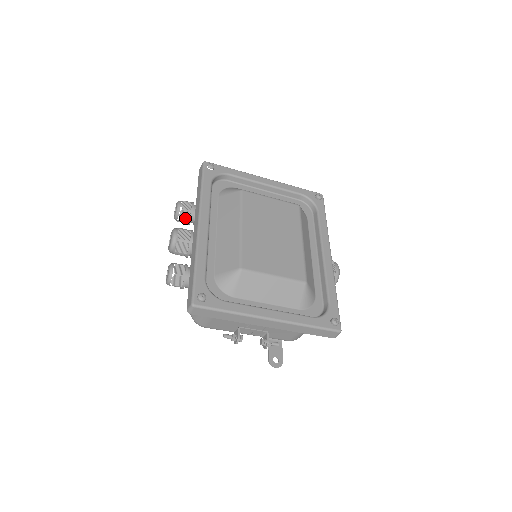
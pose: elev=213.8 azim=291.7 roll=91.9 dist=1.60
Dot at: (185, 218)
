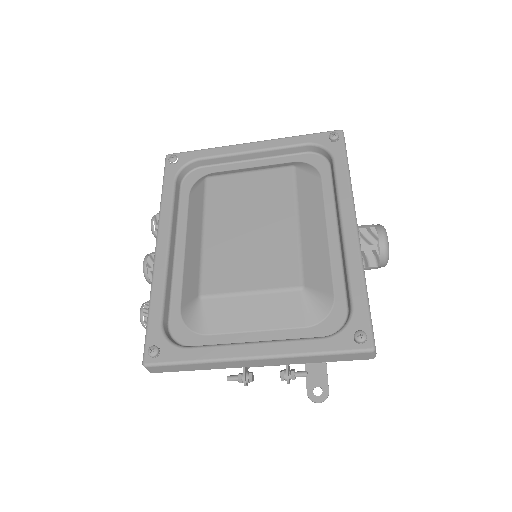
Dot at: occluded
